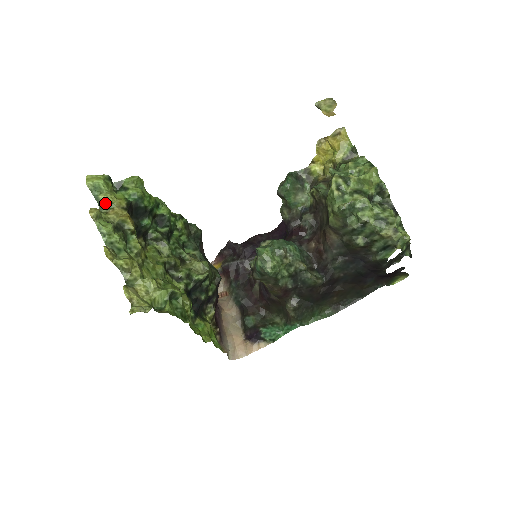
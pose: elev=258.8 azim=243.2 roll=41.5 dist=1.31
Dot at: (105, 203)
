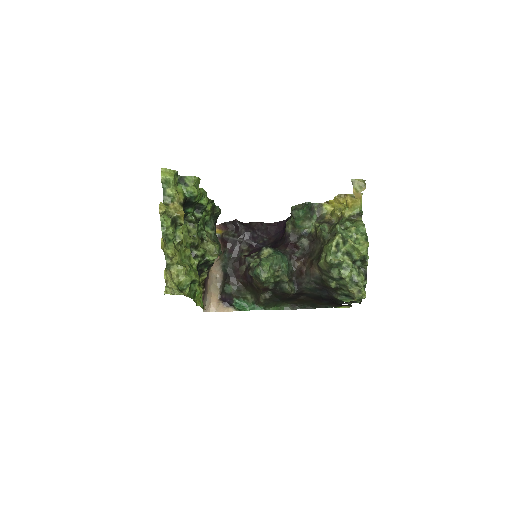
Dot at: (169, 196)
